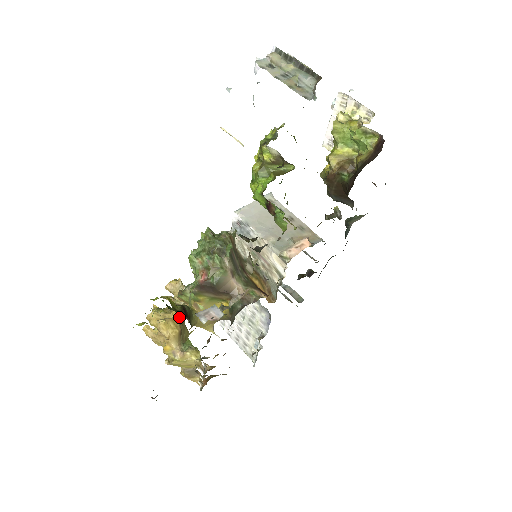
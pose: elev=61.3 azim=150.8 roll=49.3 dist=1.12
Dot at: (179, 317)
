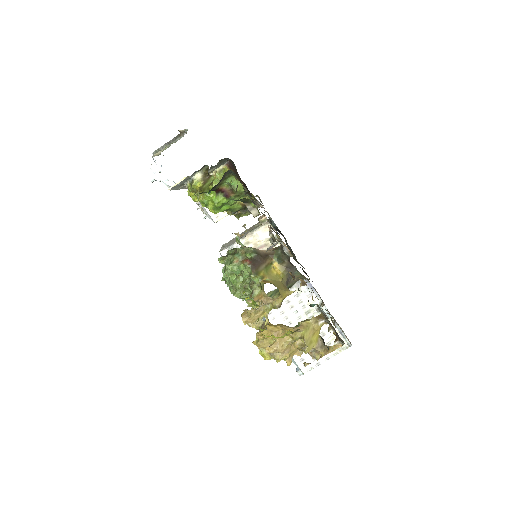
Dot at: occluded
